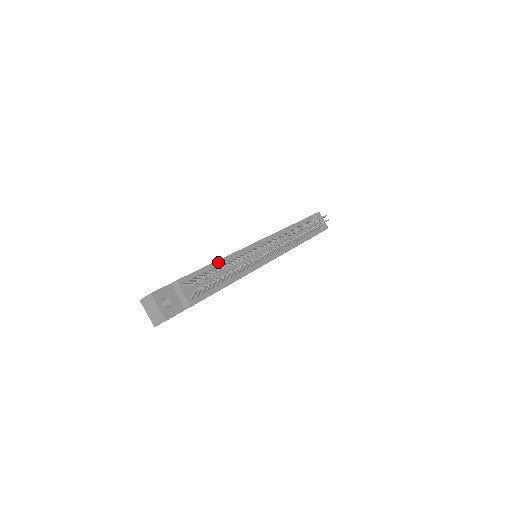
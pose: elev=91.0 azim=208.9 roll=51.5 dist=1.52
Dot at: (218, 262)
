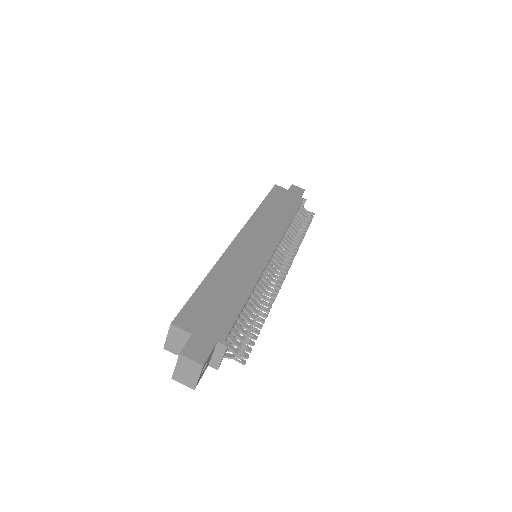
Dot at: (249, 297)
